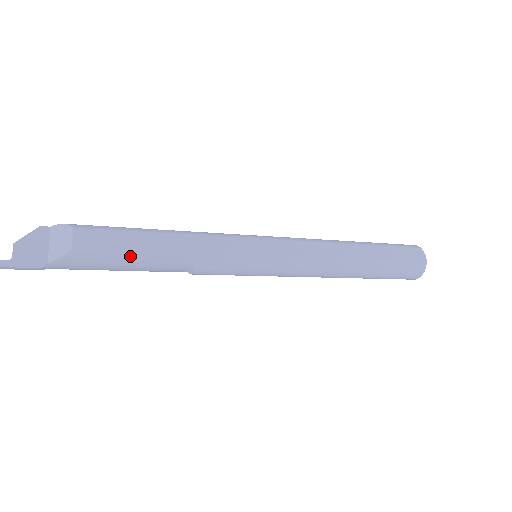
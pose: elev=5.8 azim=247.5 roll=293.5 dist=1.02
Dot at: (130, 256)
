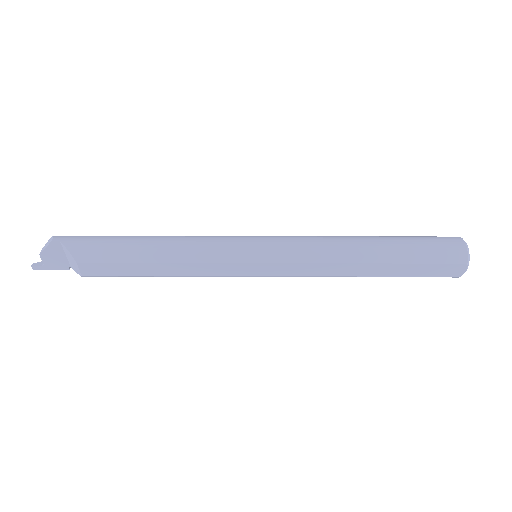
Dot at: (131, 275)
